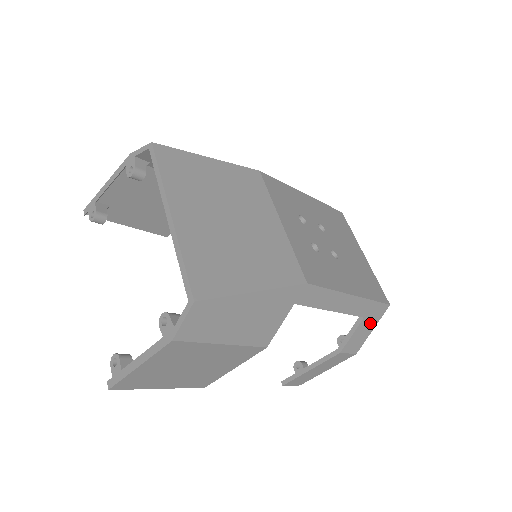
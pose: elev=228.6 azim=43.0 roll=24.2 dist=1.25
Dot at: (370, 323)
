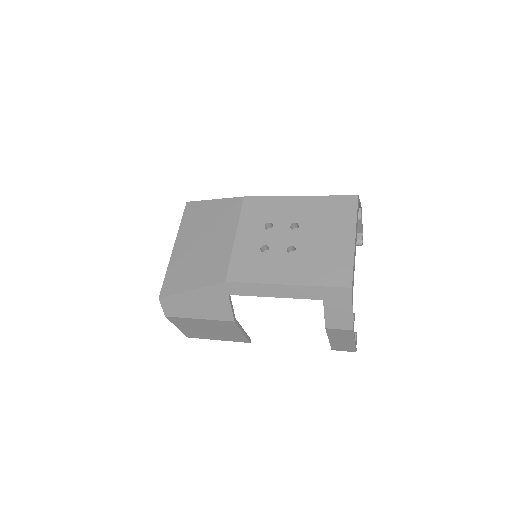
Dot at: (340, 304)
